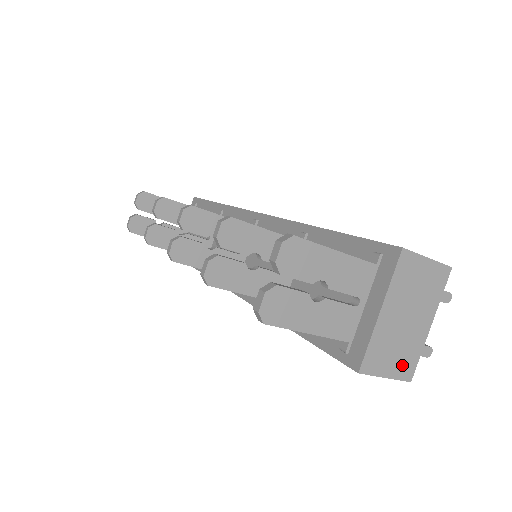
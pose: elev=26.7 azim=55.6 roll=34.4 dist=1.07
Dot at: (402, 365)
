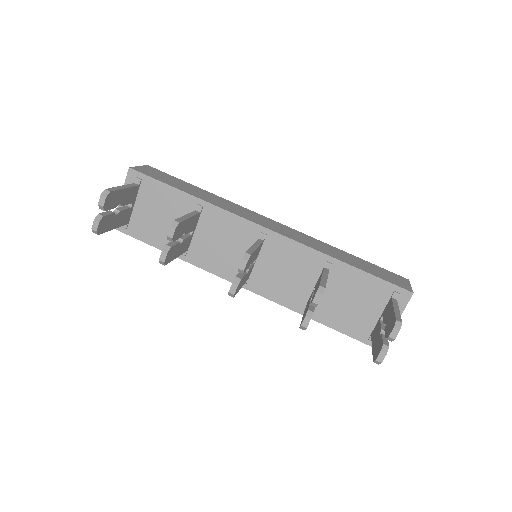
Dot at: occluded
